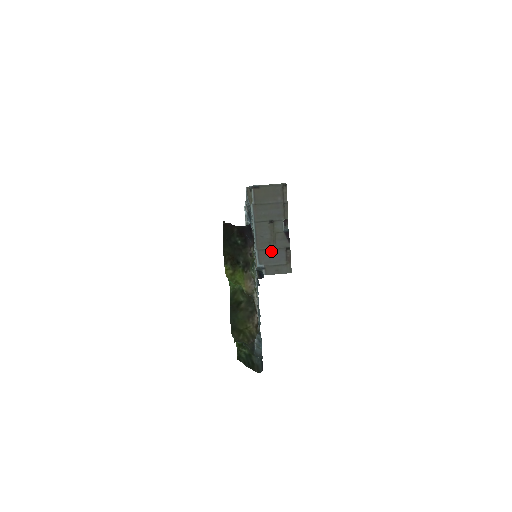
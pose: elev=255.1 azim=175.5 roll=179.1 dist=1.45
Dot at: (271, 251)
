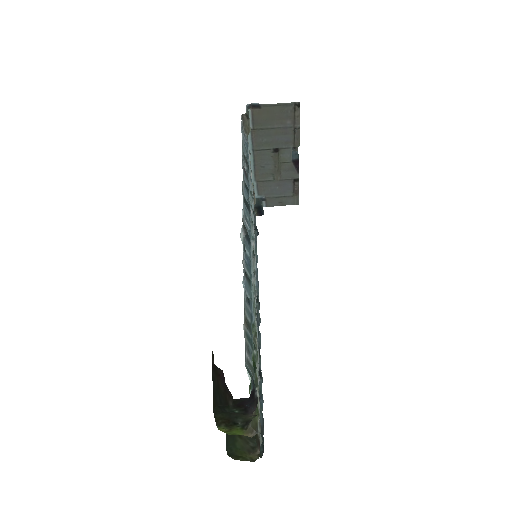
Dot at: (274, 182)
